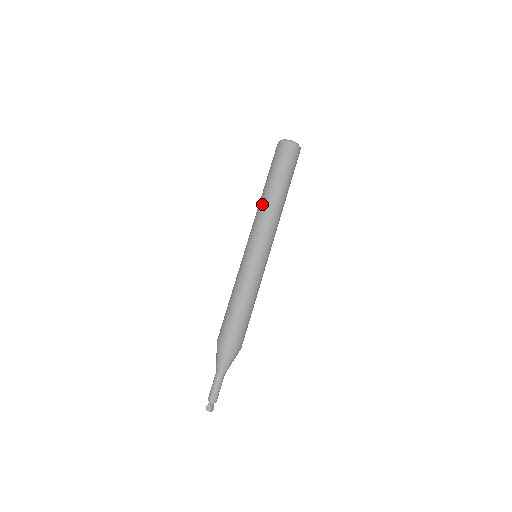
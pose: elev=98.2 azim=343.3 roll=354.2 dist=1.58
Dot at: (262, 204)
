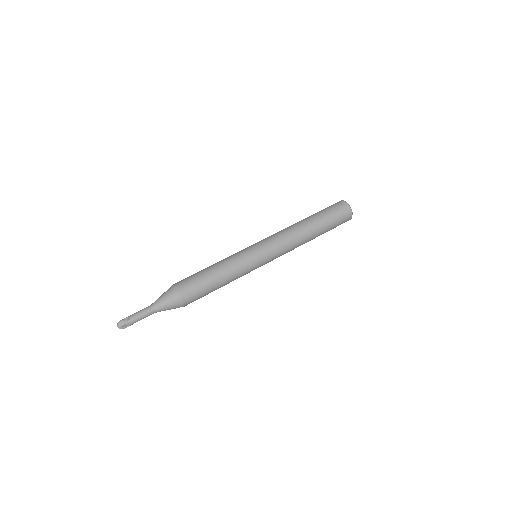
Dot at: occluded
